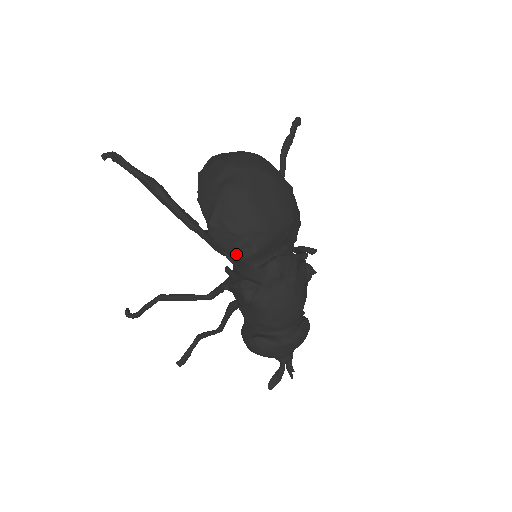
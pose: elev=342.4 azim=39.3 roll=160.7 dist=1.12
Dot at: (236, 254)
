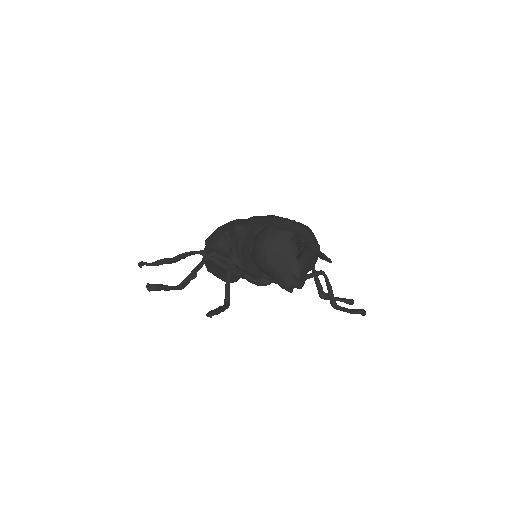
Dot at: (225, 234)
